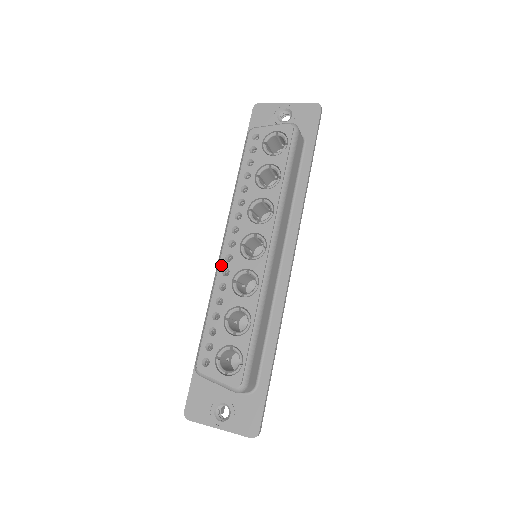
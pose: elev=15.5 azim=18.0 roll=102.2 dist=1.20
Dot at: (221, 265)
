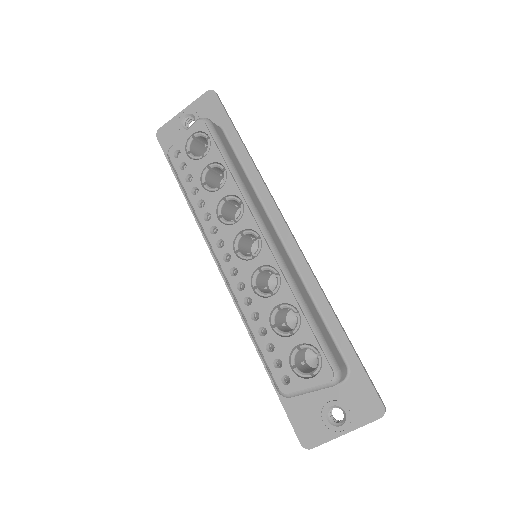
Dot at: (232, 284)
